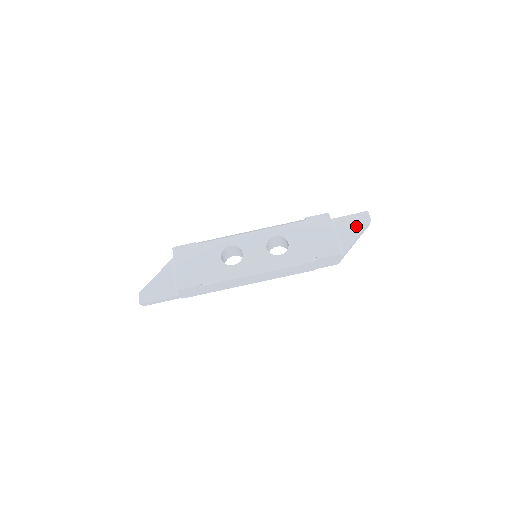
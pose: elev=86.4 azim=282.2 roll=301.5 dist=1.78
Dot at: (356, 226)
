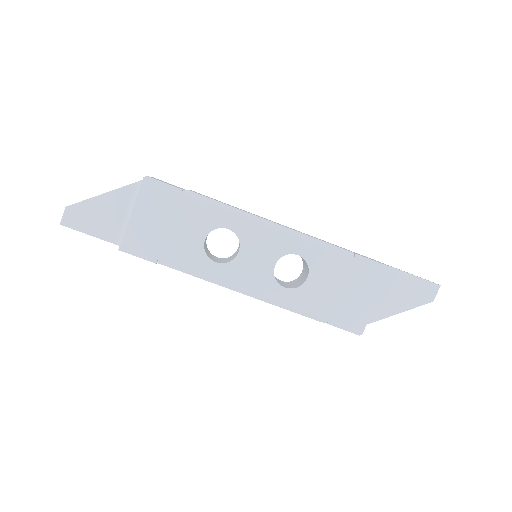
Dot at: (409, 297)
